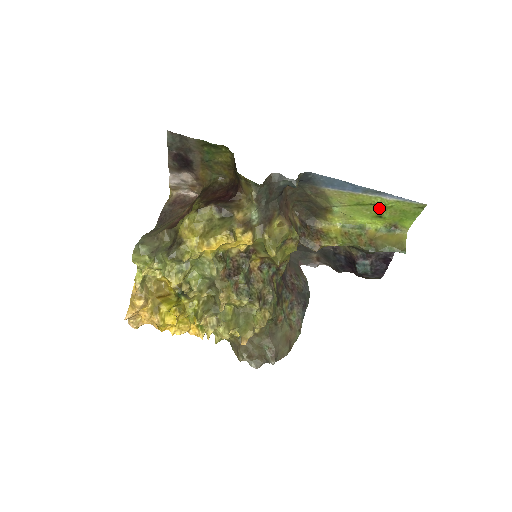
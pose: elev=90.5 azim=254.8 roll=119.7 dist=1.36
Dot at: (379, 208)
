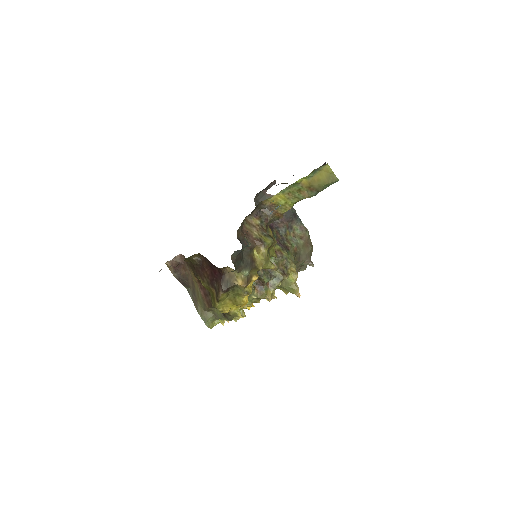
Dot at: occluded
